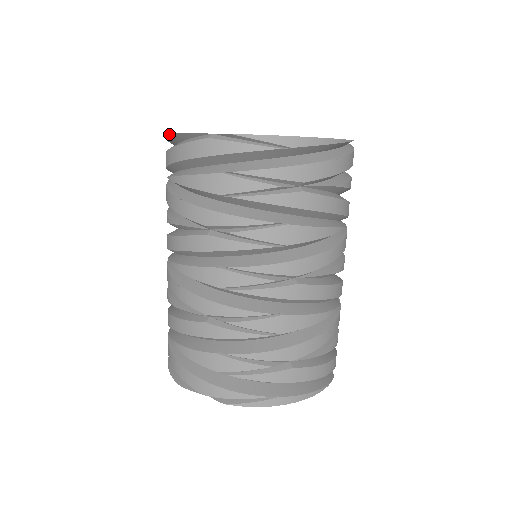
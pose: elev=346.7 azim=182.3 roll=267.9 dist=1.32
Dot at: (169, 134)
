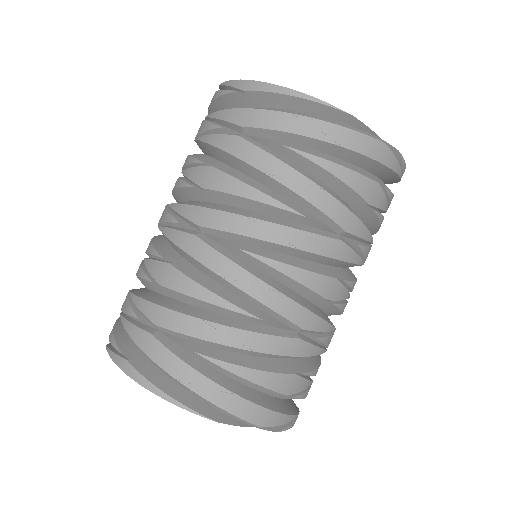
Dot at: occluded
